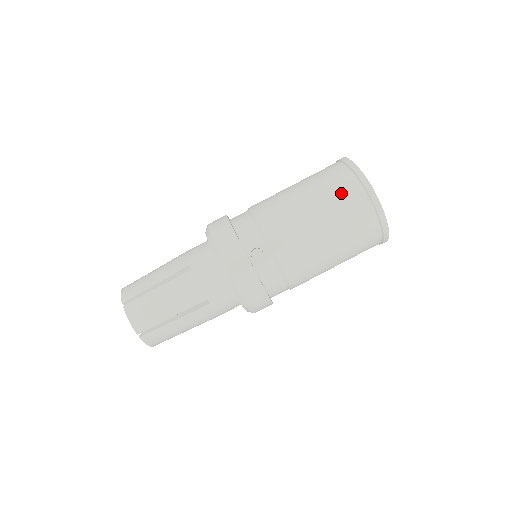
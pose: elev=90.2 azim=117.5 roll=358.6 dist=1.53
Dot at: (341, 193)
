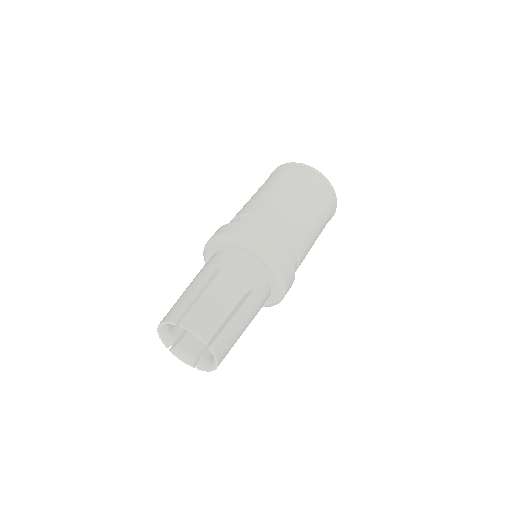
Dot at: occluded
